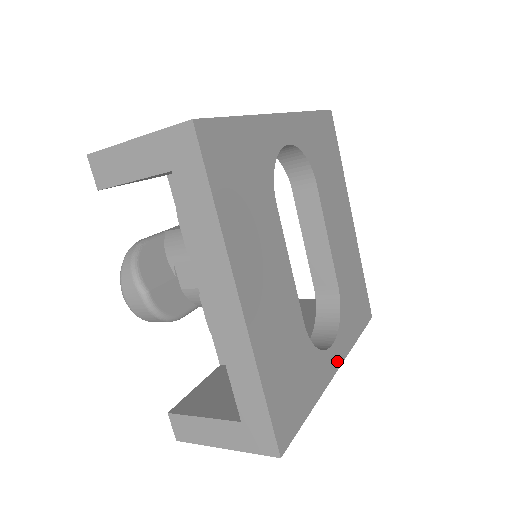
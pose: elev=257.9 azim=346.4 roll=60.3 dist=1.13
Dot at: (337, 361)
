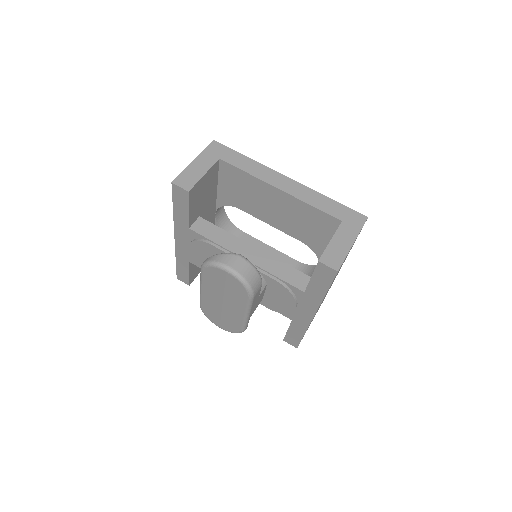
Dot at: occluded
